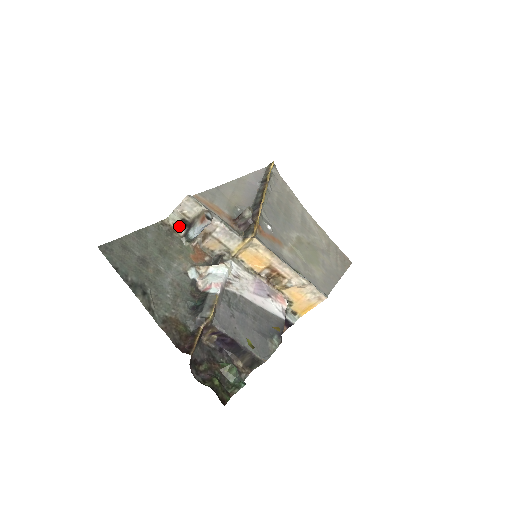
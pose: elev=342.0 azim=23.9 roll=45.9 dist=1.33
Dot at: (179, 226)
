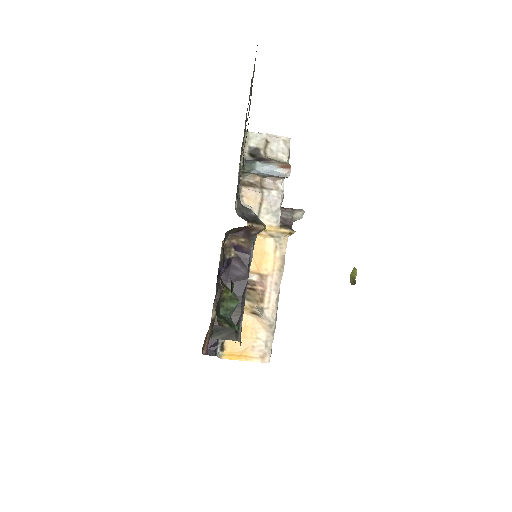
Dot at: (245, 149)
